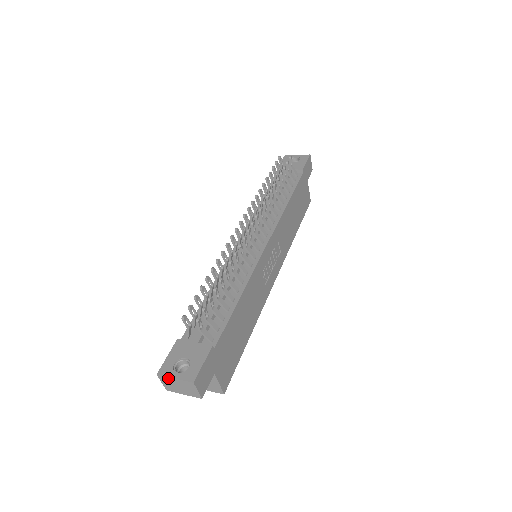
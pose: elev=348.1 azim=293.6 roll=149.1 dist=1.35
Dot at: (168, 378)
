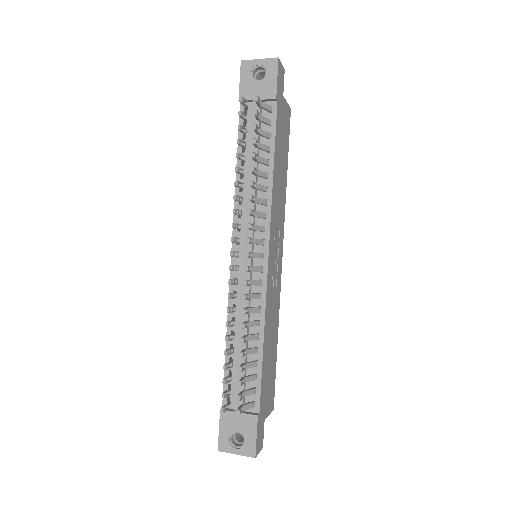
Dot at: (229, 452)
